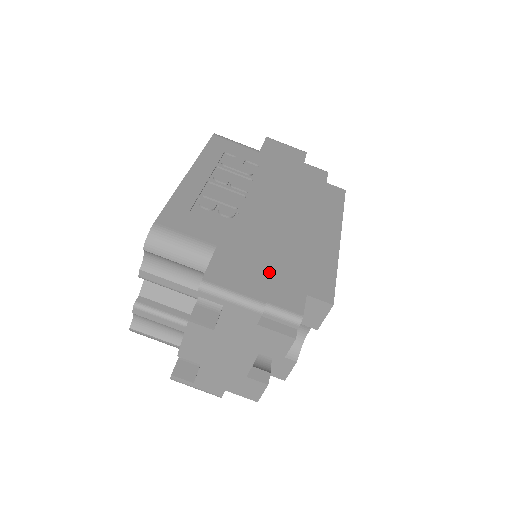
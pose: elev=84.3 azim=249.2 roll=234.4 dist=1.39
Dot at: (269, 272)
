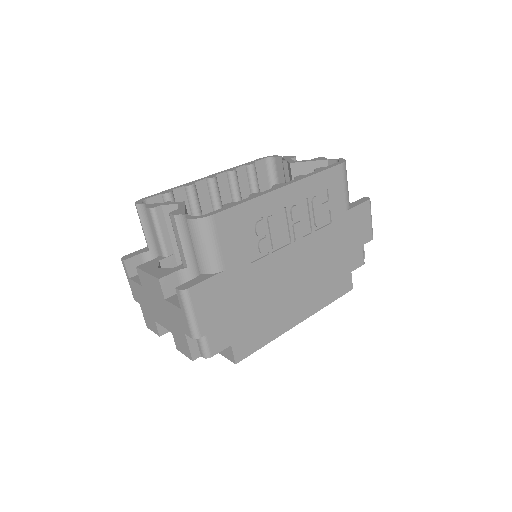
Dot at: (229, 317)
